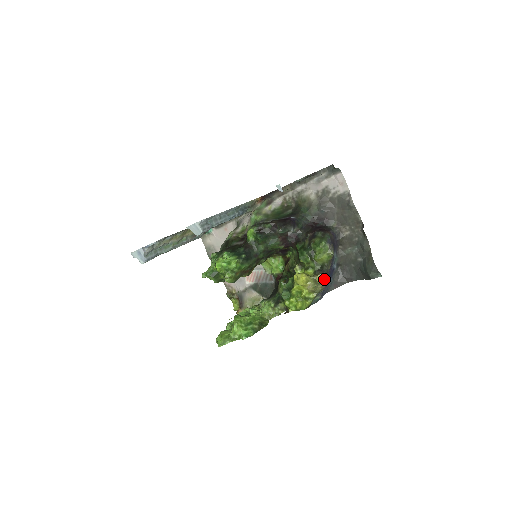
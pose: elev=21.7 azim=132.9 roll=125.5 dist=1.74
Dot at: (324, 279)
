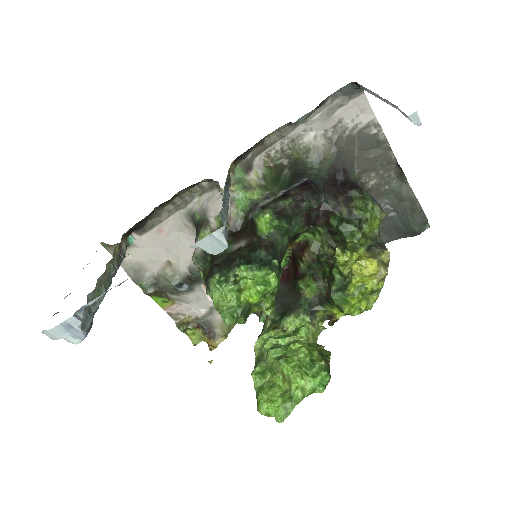
Dot at: (389, 256)
